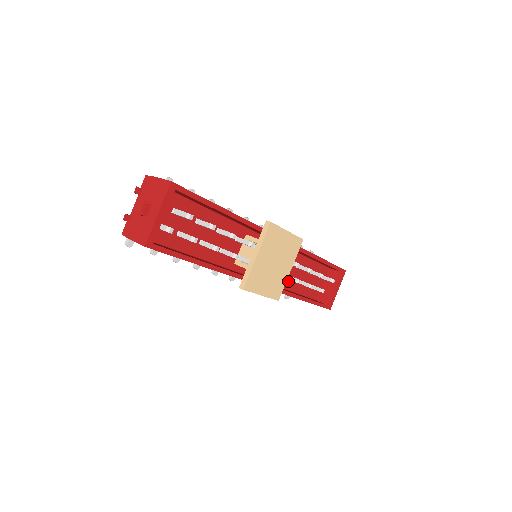
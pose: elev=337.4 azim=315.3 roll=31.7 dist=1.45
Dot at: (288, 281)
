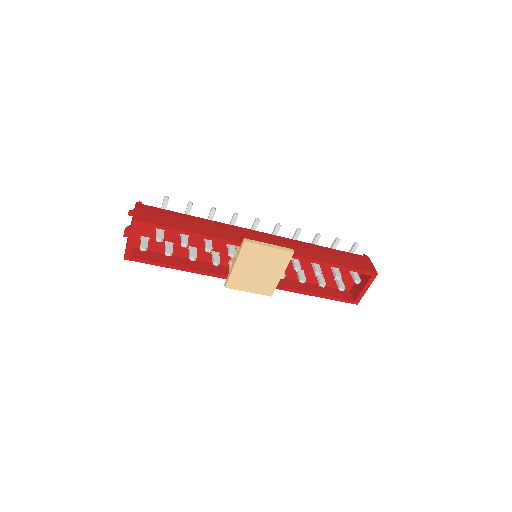
Dot at: occluded
